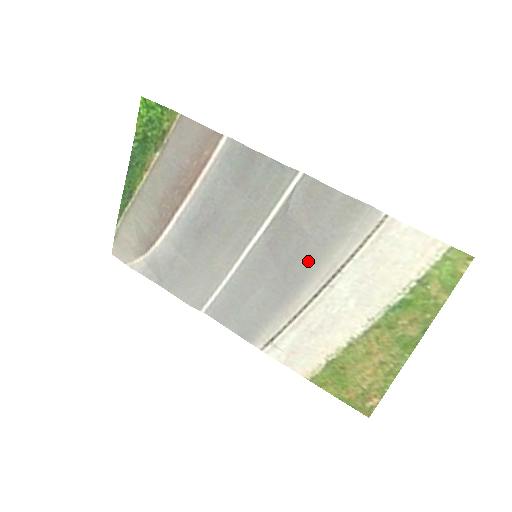
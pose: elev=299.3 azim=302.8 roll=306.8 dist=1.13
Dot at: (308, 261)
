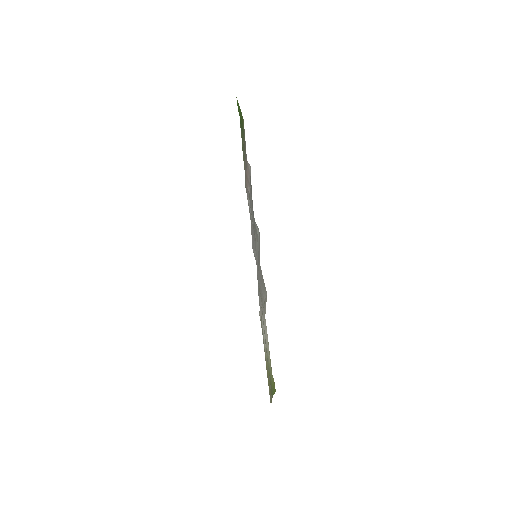
Dot at: occluded
